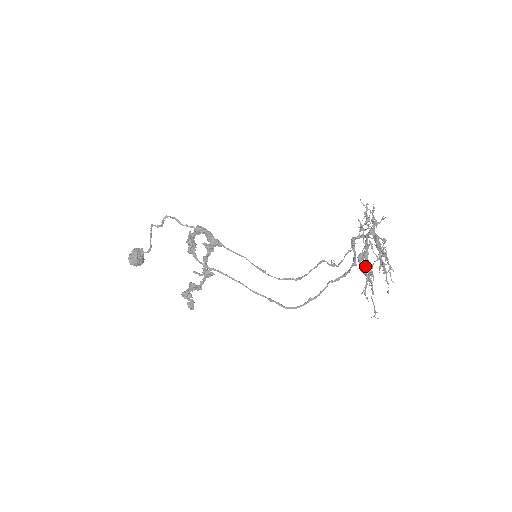
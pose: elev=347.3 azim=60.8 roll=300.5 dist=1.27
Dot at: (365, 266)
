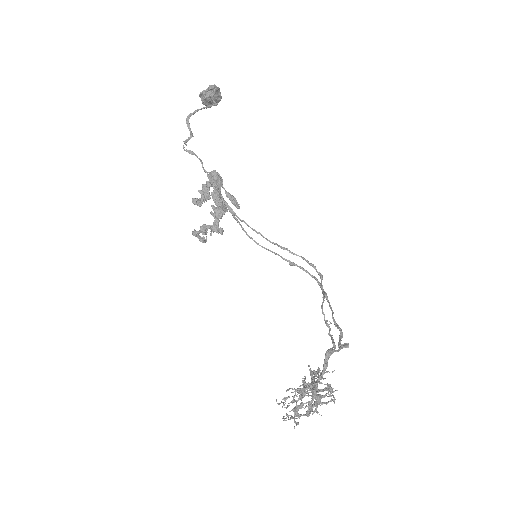
Dot at: occluded
